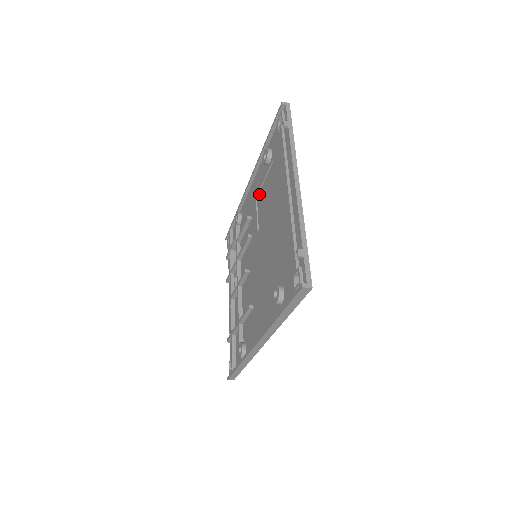
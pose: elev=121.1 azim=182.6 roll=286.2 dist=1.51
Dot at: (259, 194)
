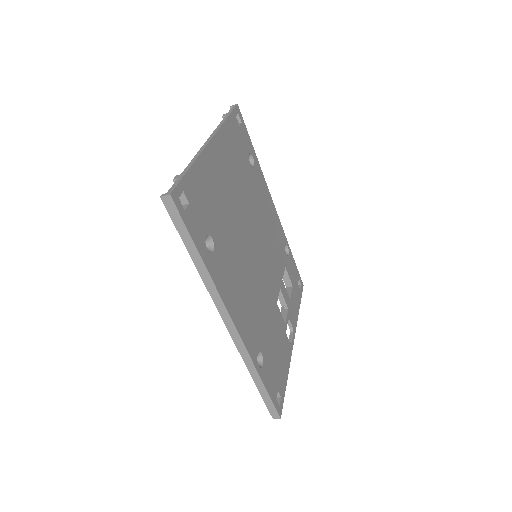
Dot at: occluded
